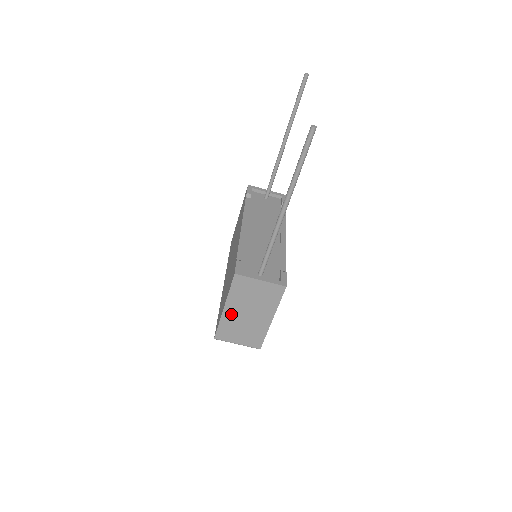
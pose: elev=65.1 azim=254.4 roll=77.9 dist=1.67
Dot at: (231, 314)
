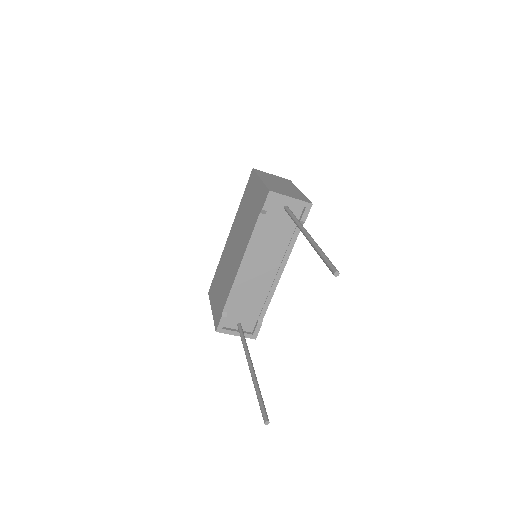
Dot at: occluded
